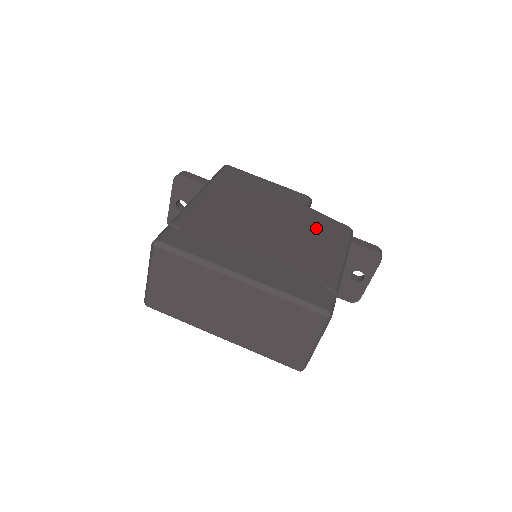
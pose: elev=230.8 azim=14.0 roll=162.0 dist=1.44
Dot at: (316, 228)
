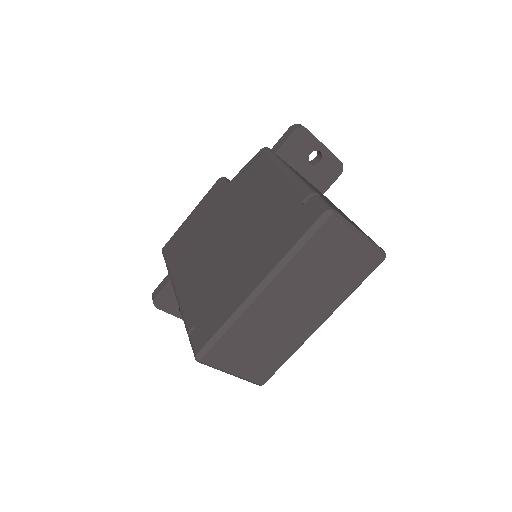
Dot at: (248, 186)
